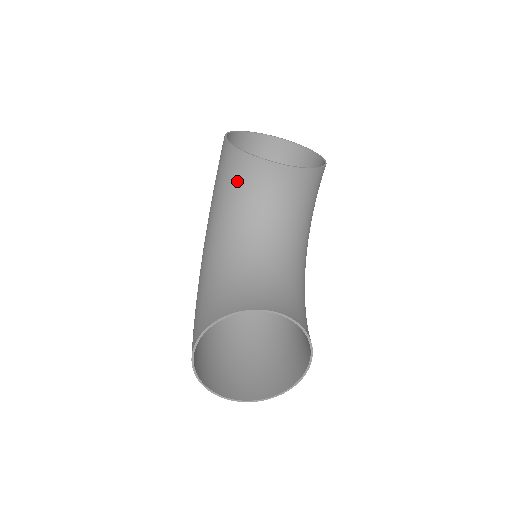
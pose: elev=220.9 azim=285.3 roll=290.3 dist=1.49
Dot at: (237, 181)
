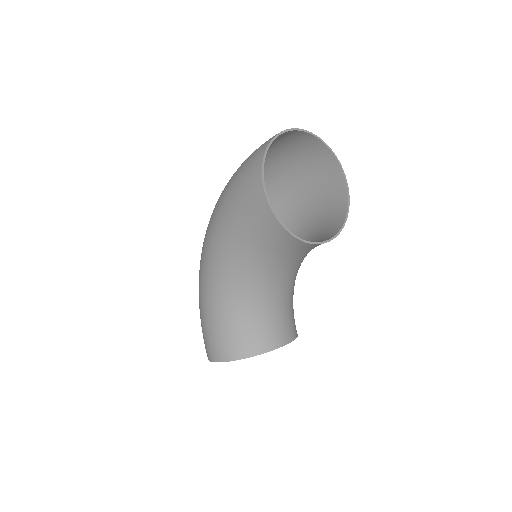
Dot at: (272, 245)
